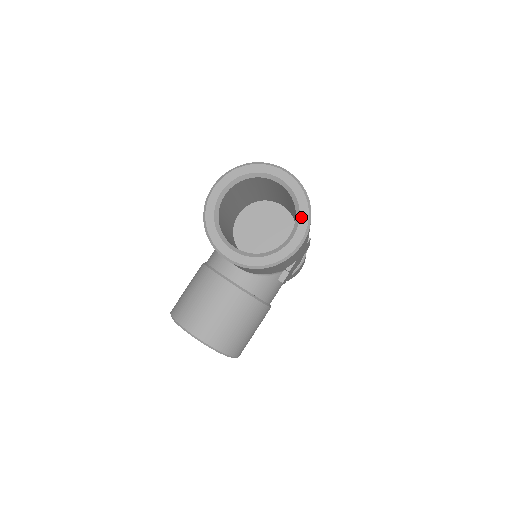
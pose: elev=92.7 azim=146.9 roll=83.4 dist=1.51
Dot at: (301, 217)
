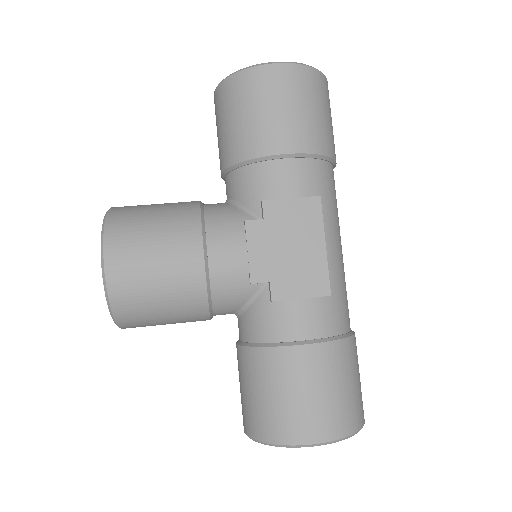
Dot at: occluded
